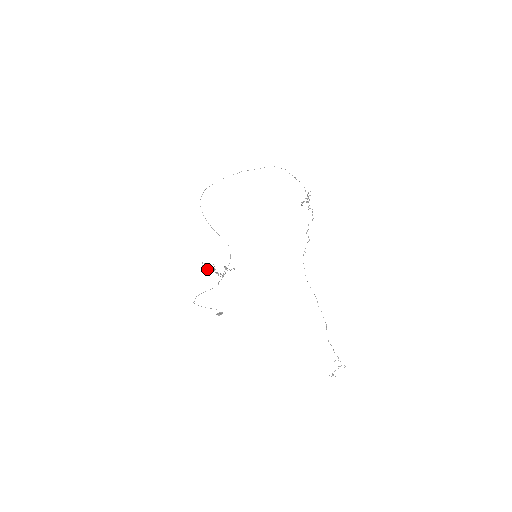
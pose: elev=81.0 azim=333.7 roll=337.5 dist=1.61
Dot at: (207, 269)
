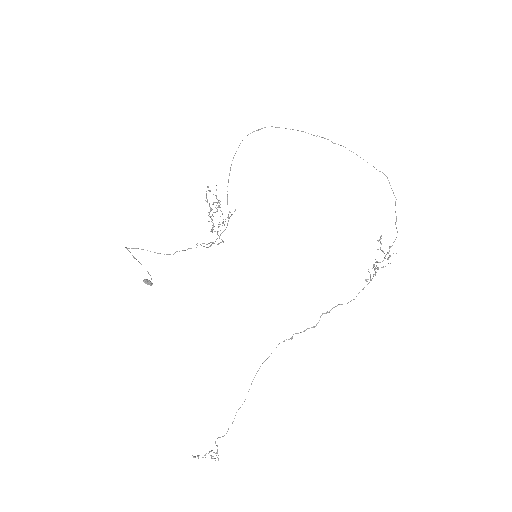
Dot at: occluded
